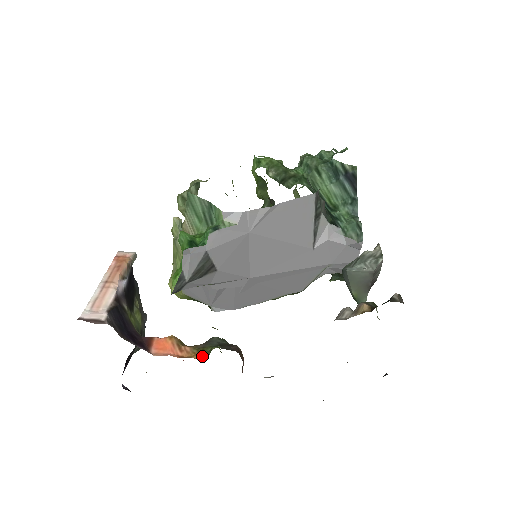
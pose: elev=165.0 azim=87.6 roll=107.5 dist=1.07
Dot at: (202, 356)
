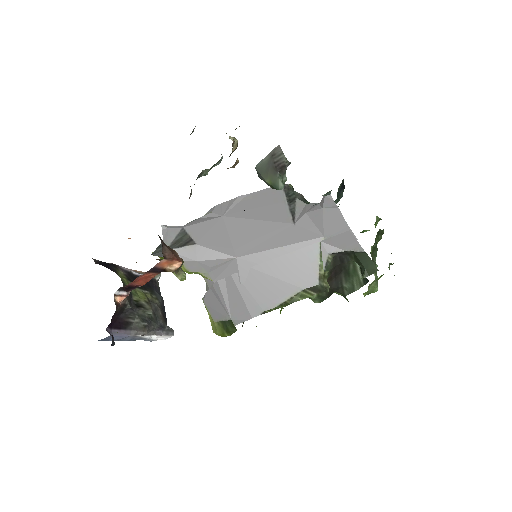
Dot at: occluded
